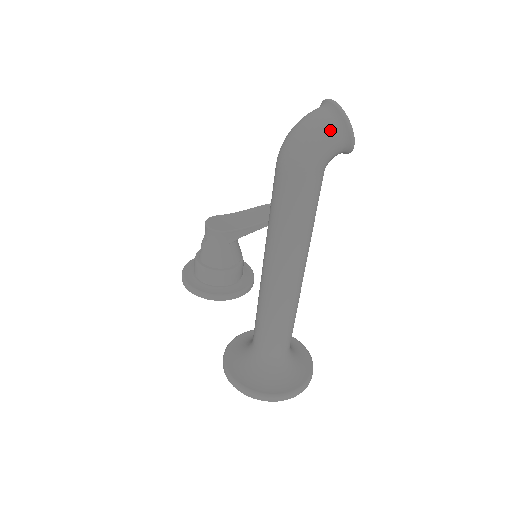
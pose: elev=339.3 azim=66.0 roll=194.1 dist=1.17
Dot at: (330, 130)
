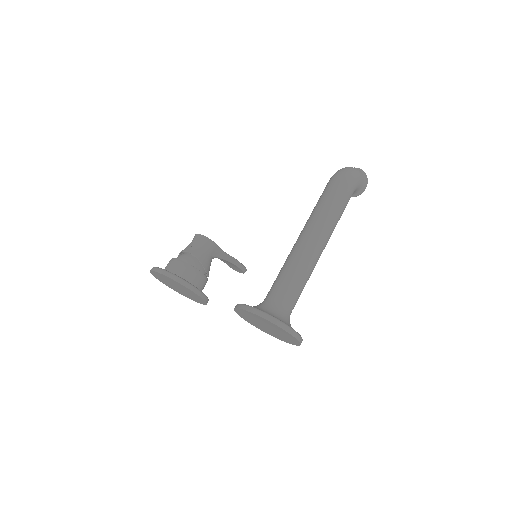
Dot at: (362, 175)
